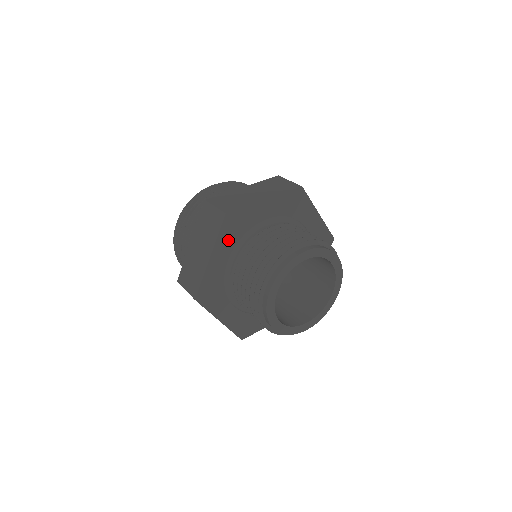
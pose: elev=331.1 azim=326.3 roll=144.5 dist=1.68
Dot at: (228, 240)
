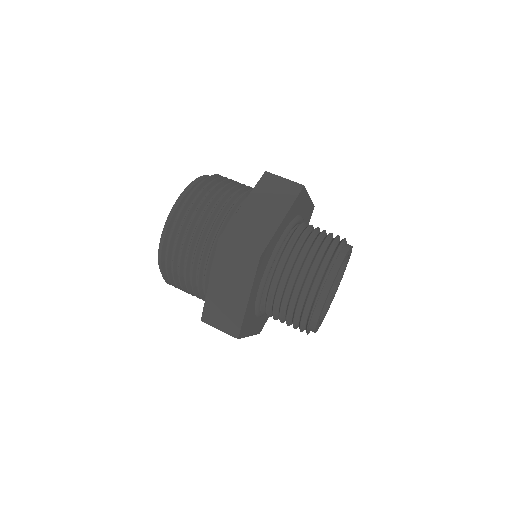
Dot at: (259, 275)
